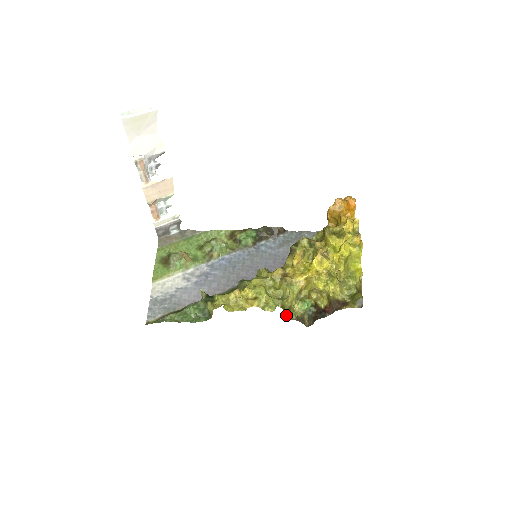
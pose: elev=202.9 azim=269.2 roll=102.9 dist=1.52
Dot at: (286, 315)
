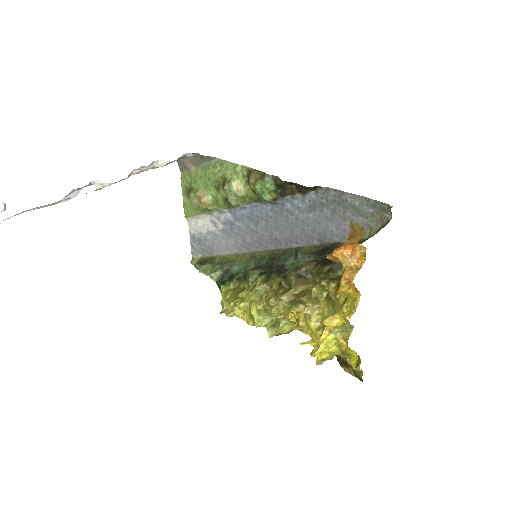
Dot at: occluded
